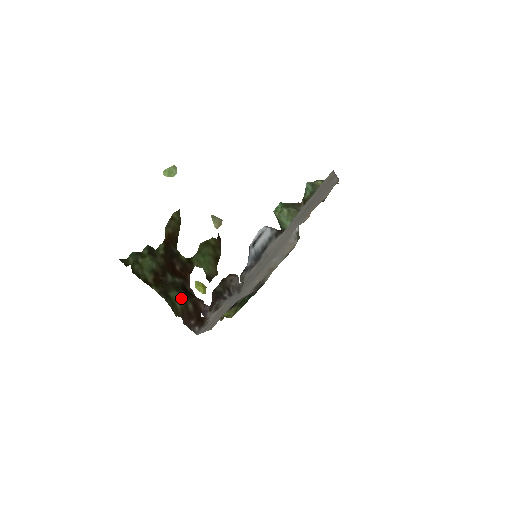
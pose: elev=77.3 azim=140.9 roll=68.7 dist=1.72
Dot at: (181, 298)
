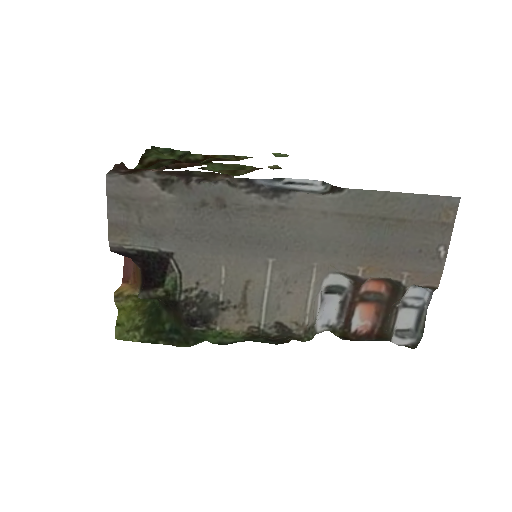
Dot at: occluded
